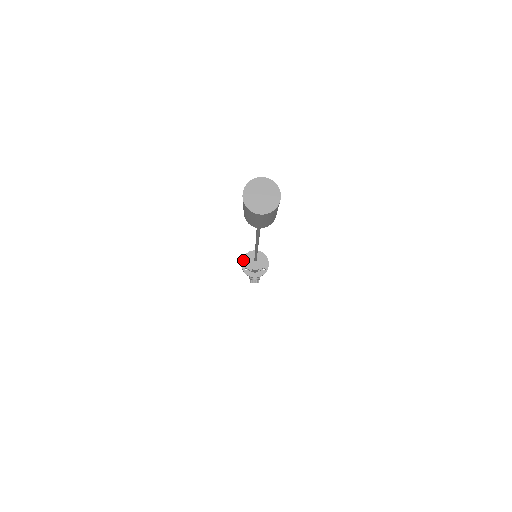
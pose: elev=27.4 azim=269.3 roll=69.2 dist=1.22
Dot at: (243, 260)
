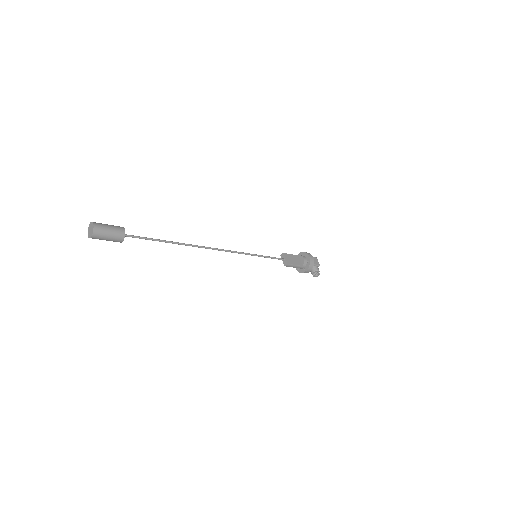
Dot at: occluded
